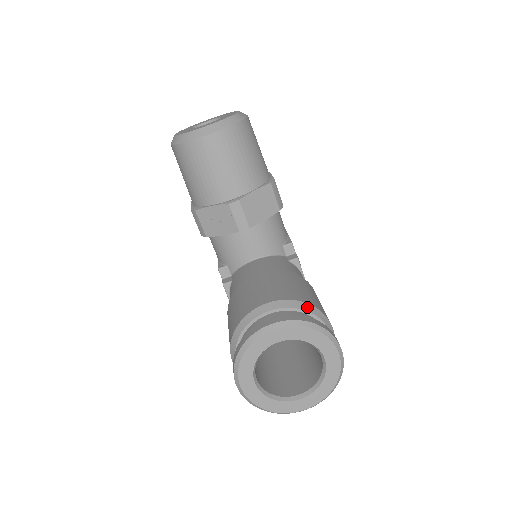
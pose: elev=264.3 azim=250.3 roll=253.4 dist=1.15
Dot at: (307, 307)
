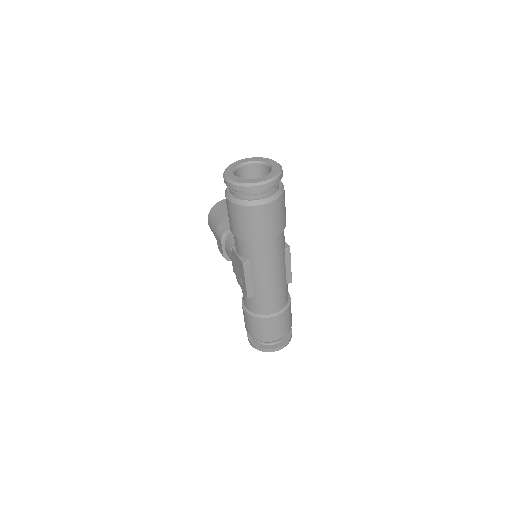
Dot at: occluded
